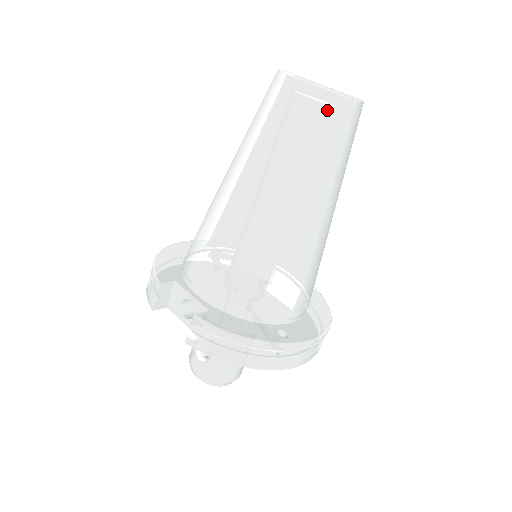
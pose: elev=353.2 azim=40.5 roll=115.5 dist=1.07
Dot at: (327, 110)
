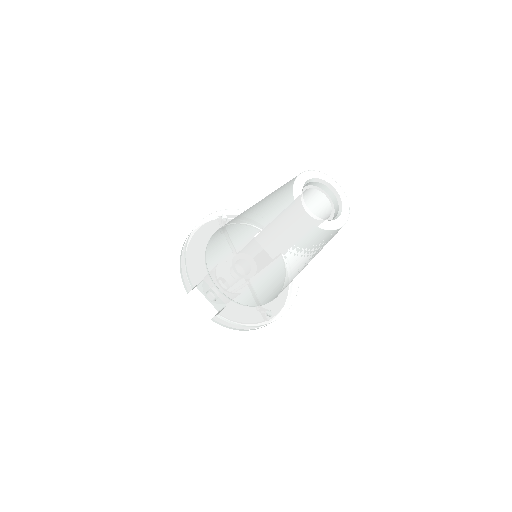
Dot at: (322, 237)
